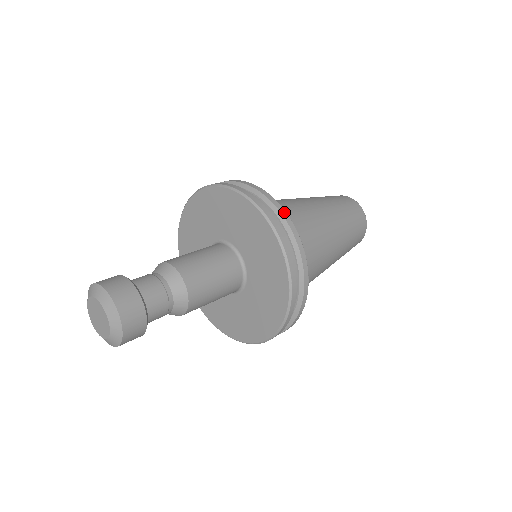
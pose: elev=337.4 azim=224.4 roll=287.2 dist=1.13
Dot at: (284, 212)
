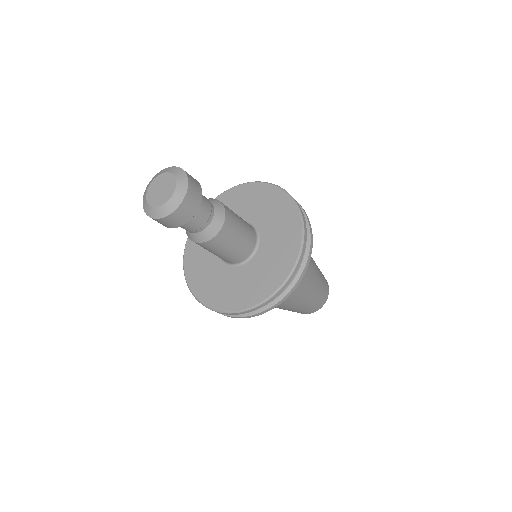
Dot at: occluded
